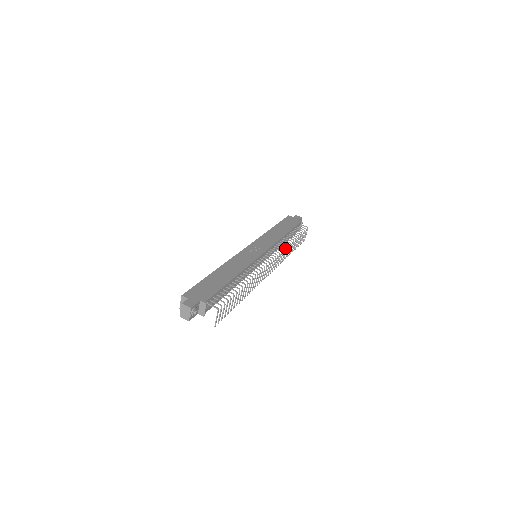
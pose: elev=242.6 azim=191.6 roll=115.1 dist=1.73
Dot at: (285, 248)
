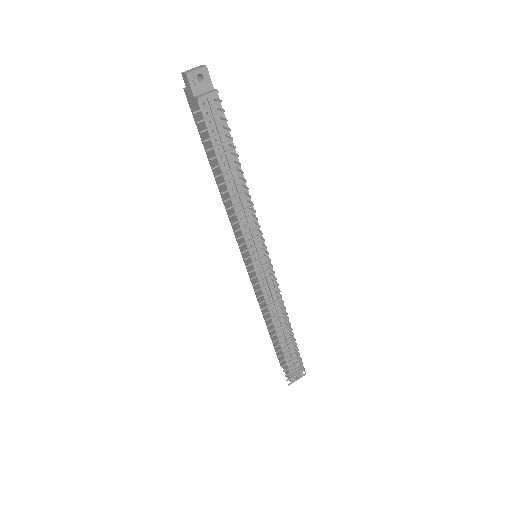
Dot at: occluded
